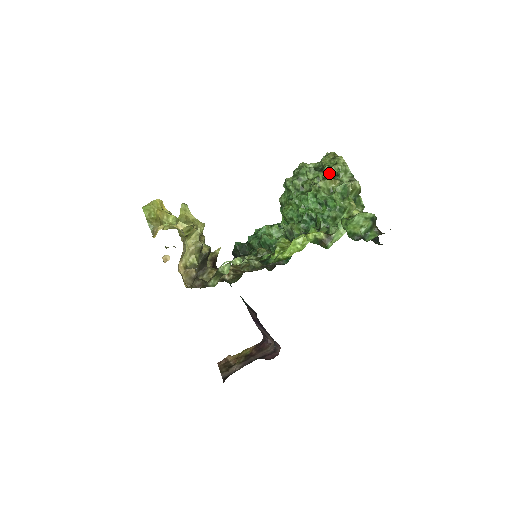
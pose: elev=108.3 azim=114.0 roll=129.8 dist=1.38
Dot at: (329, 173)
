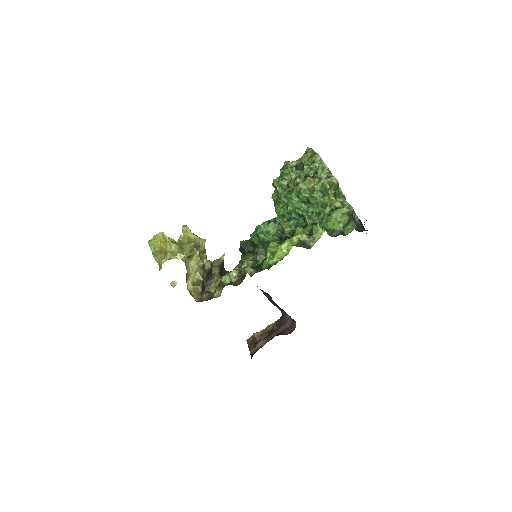
Dot at: (309, 172)
